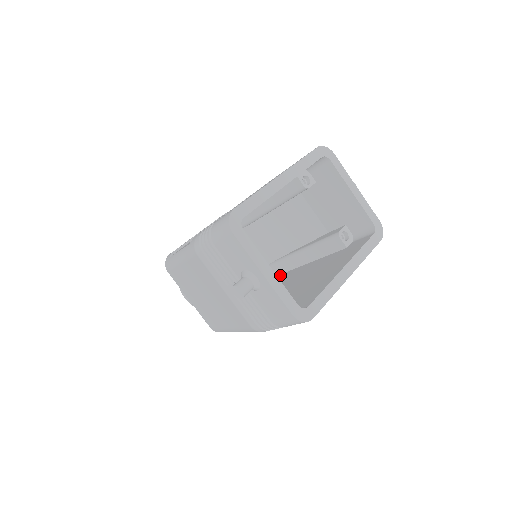
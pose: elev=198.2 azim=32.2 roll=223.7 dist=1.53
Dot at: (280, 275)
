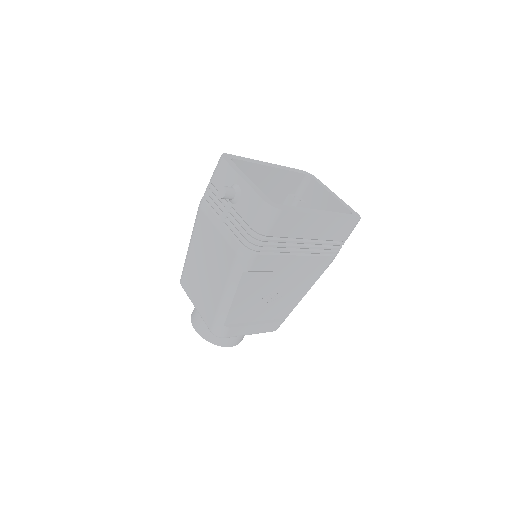
Dot at: occluded
